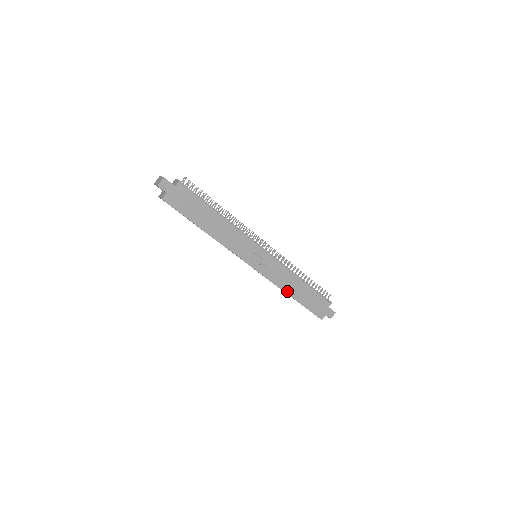
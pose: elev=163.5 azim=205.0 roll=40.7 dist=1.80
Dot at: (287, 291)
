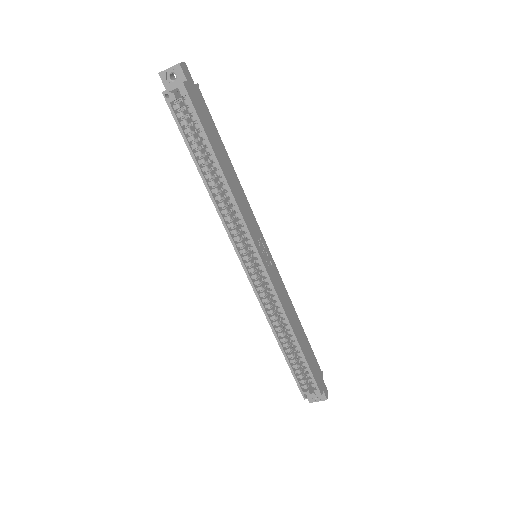
Dot at: (291, 325)
